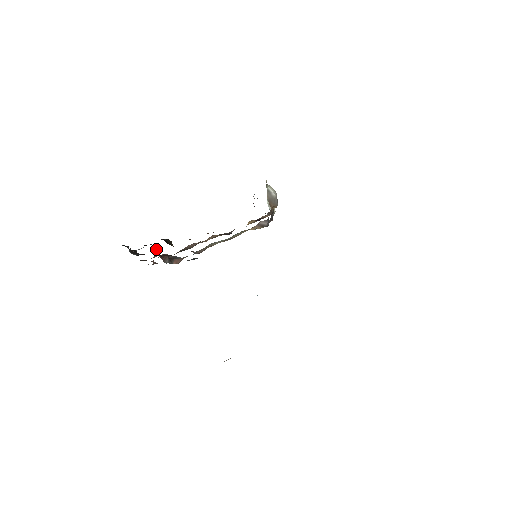
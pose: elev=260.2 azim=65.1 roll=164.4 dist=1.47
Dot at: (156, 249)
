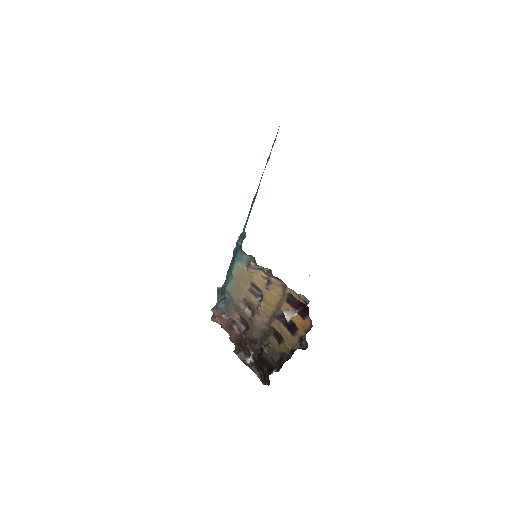
Dot at: (249, 346)
